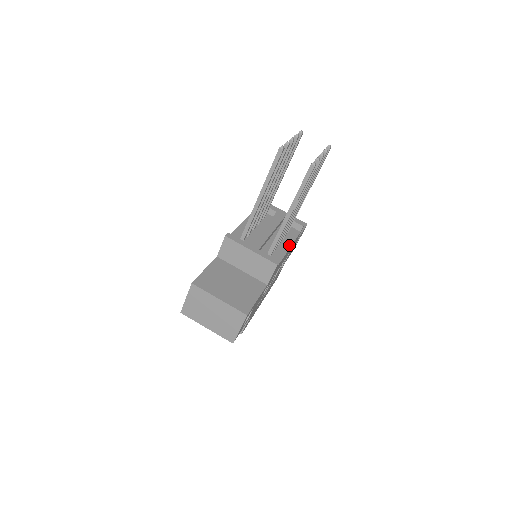
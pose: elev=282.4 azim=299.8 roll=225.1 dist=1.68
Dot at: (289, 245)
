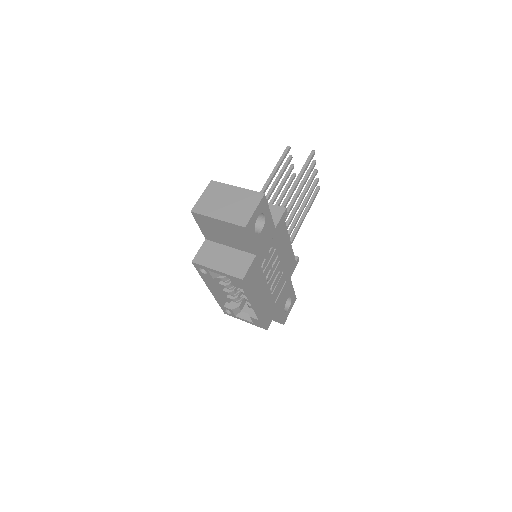
Dot at: occluded
